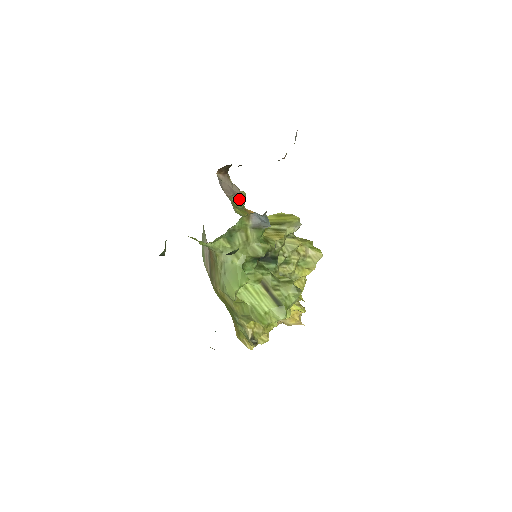
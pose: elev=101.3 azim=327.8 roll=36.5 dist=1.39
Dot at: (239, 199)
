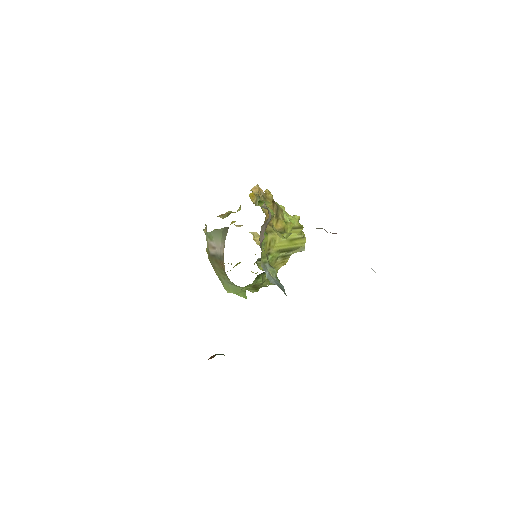
Dot at: occluded
